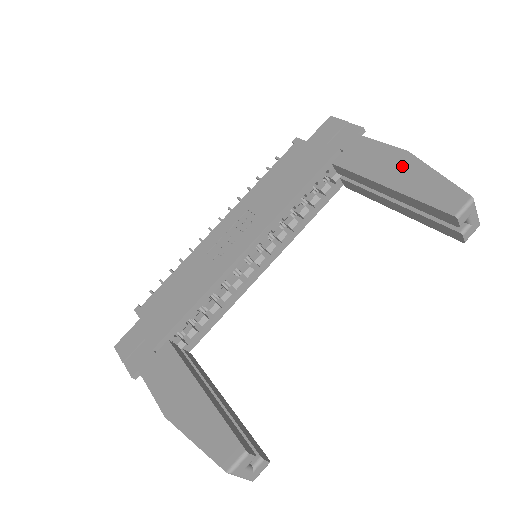
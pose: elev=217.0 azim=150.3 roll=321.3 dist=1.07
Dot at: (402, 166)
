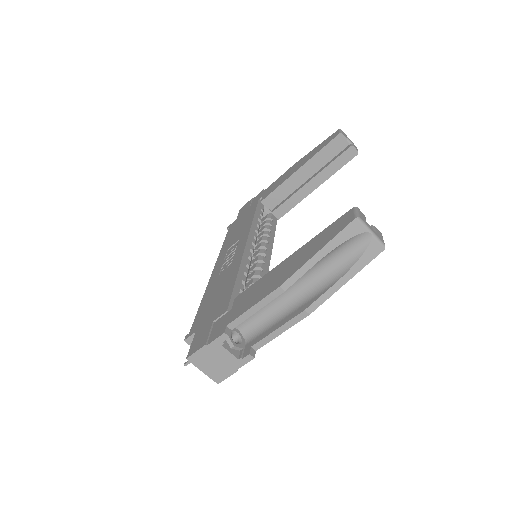
Dot at: (298, 164)
